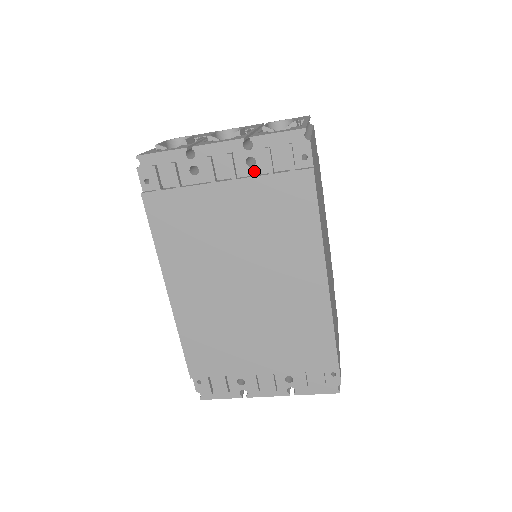
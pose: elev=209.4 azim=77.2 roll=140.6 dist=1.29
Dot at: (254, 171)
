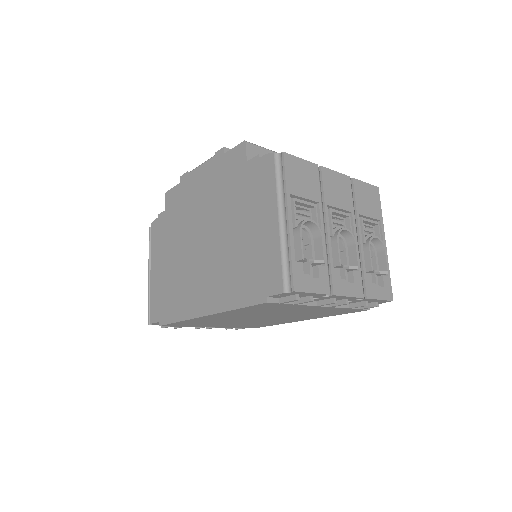
Dot at: occluded
